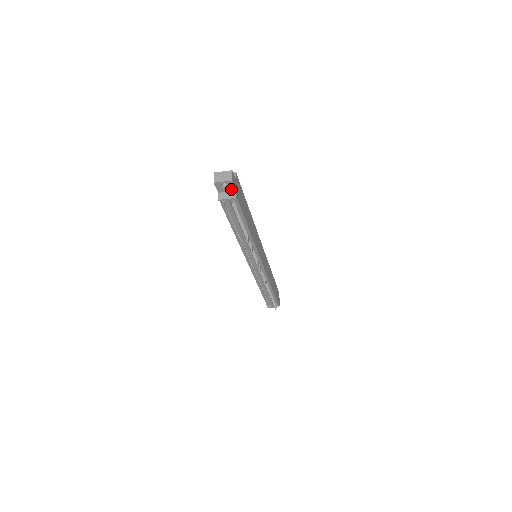
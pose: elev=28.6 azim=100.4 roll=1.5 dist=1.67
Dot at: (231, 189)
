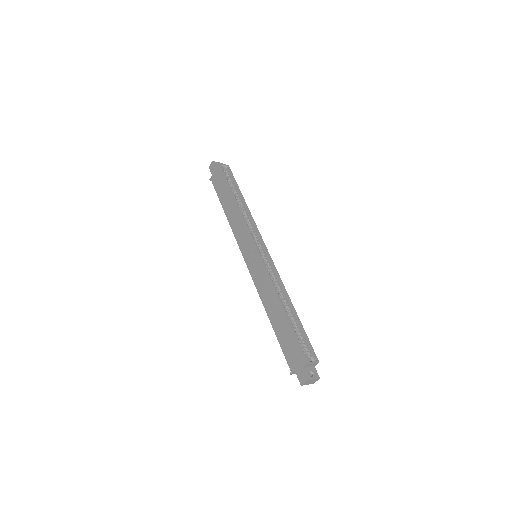
Dot at: occluded
